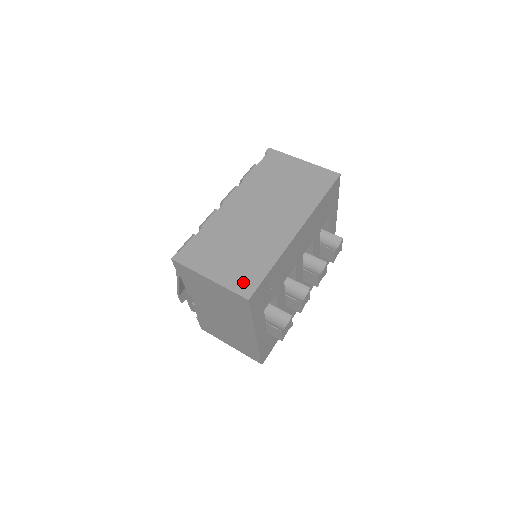
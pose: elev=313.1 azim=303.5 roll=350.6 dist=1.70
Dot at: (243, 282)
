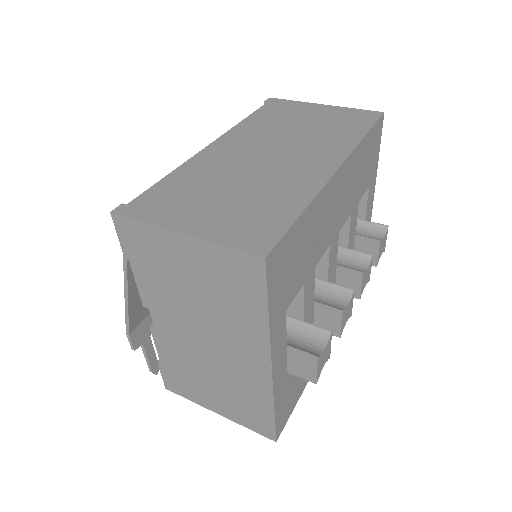
Dot at: (250, 233)
